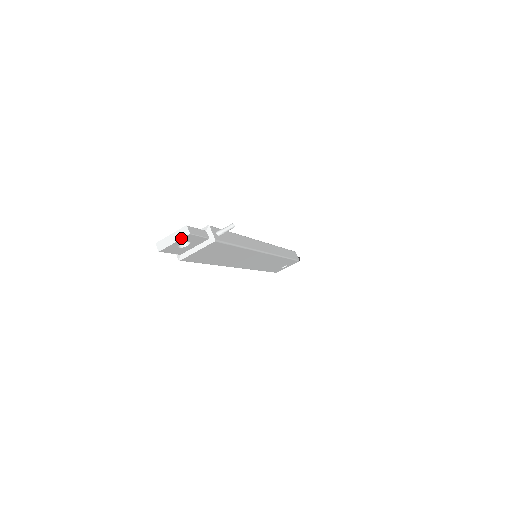
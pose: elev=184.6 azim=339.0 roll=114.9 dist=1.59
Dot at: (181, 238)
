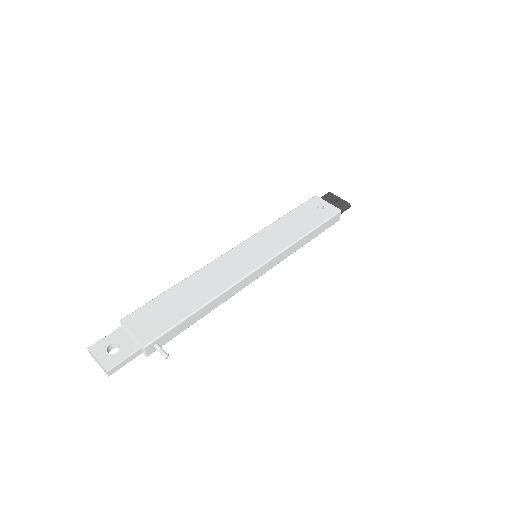
Dot at: occluded
